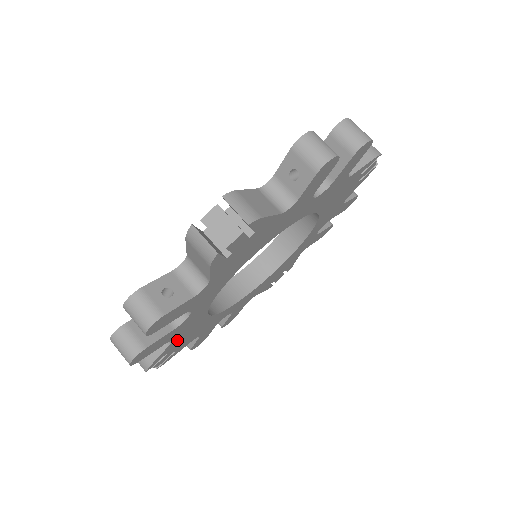
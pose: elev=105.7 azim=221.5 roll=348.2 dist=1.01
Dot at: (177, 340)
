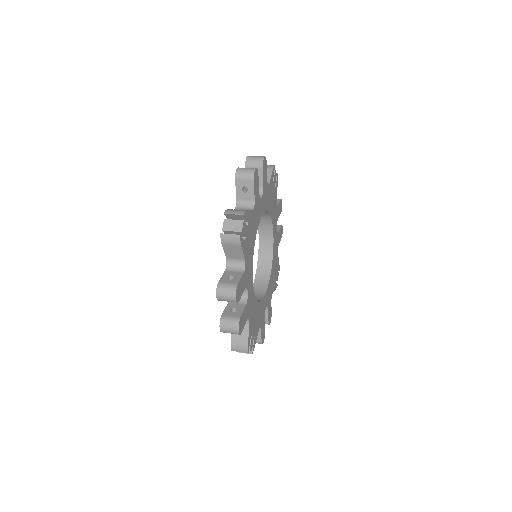
Dot at: (252, 219)
